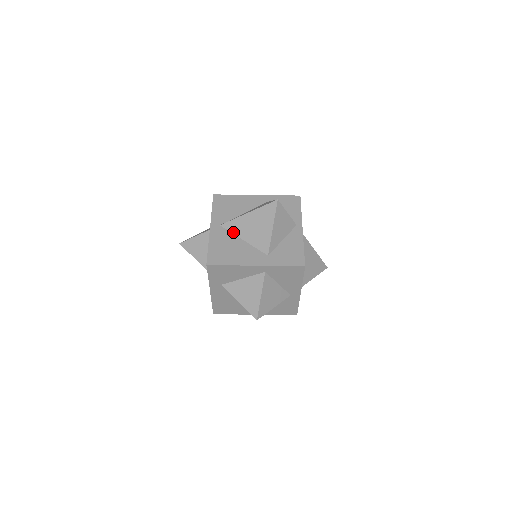
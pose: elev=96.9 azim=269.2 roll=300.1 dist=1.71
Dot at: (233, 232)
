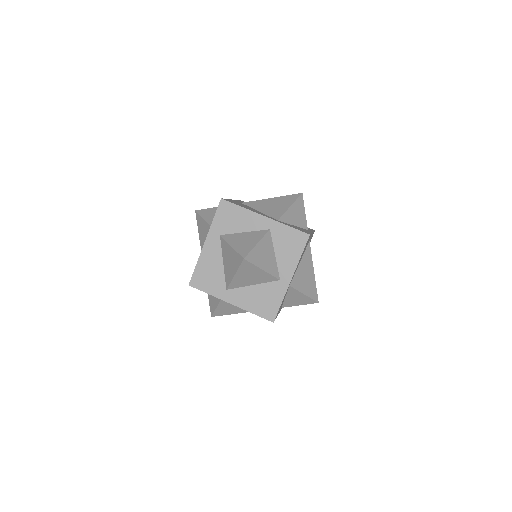
Dot at: (251, 207)
